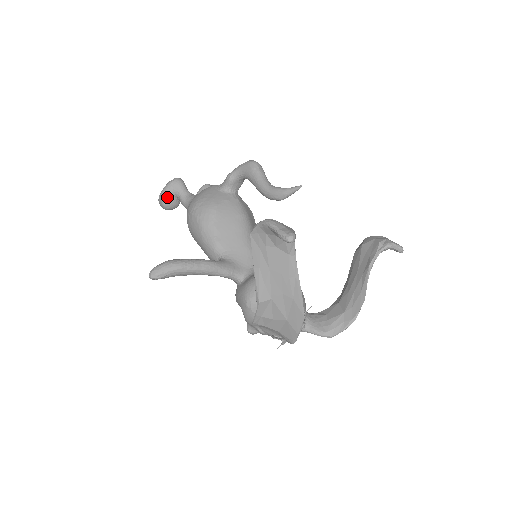
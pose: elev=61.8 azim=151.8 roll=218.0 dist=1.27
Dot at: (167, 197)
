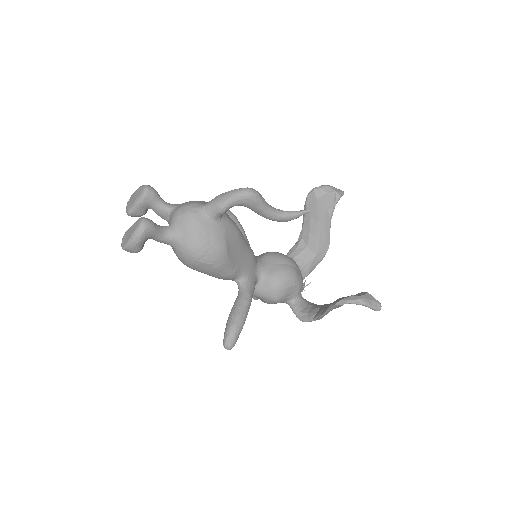
Dot at: (141, 246)
